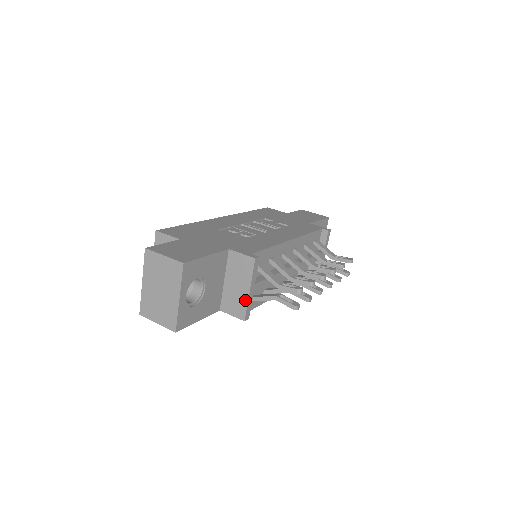
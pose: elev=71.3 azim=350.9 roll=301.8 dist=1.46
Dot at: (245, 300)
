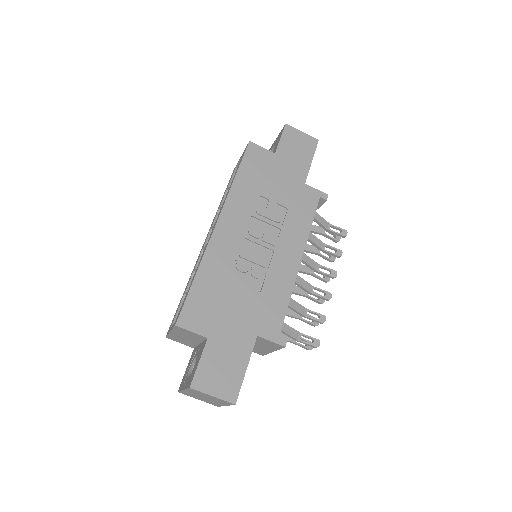
Dot at: (267, 352)
